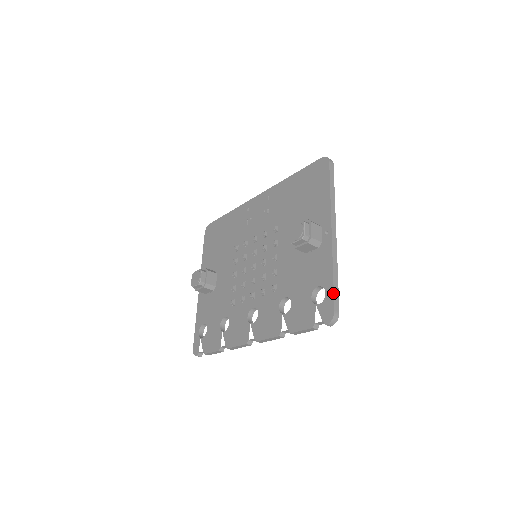
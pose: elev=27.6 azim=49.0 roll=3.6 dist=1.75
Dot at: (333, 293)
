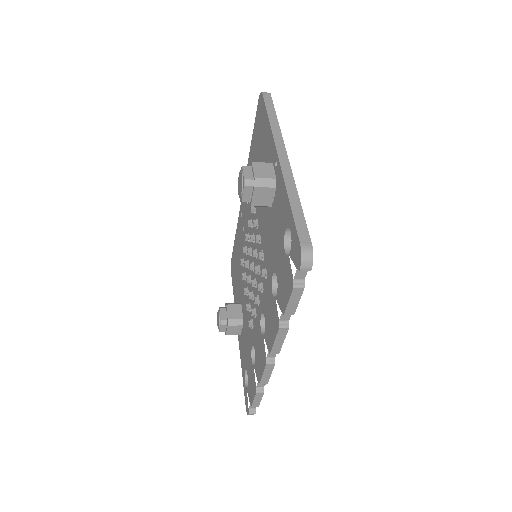
Dot at: (294, 223)
